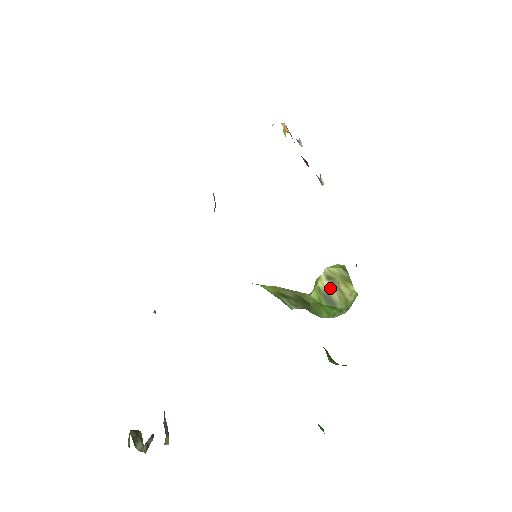
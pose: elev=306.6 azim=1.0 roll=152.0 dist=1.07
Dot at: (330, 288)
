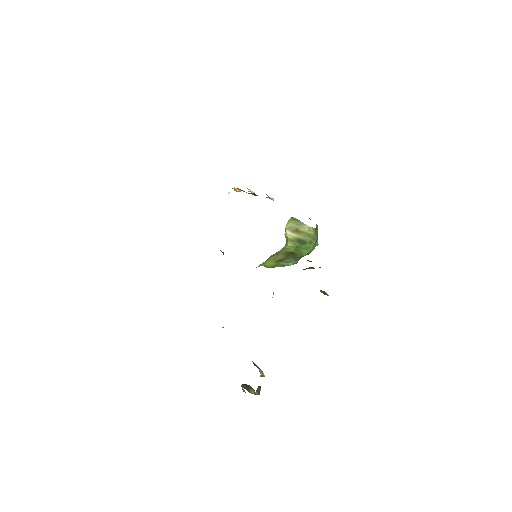
Dot at: (296, 235)
